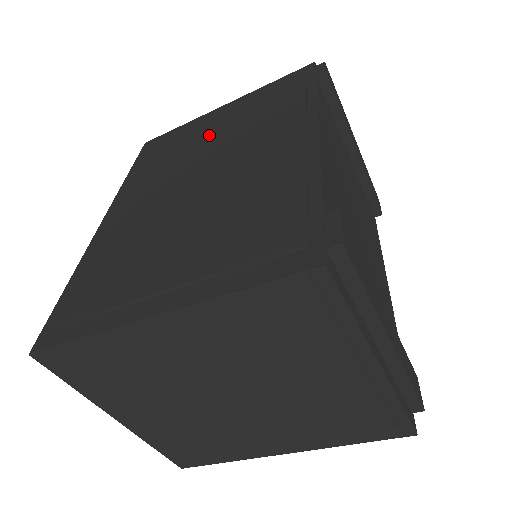
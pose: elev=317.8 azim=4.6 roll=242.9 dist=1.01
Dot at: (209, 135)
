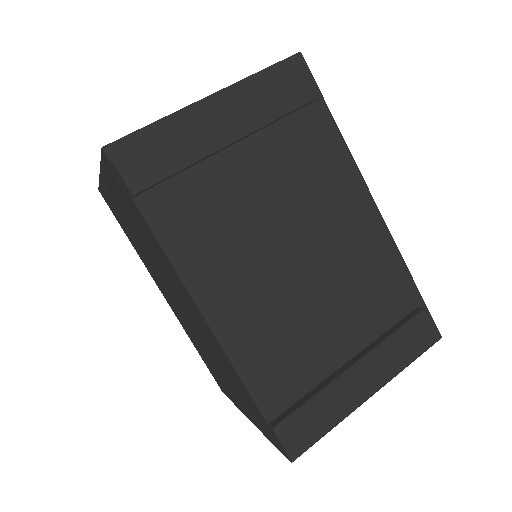
Dot at: (134, 233)
